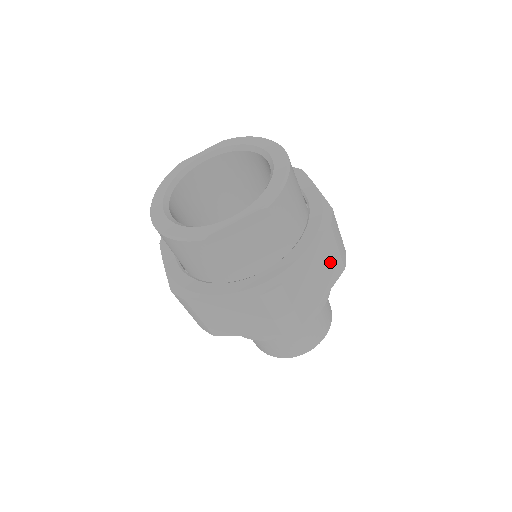
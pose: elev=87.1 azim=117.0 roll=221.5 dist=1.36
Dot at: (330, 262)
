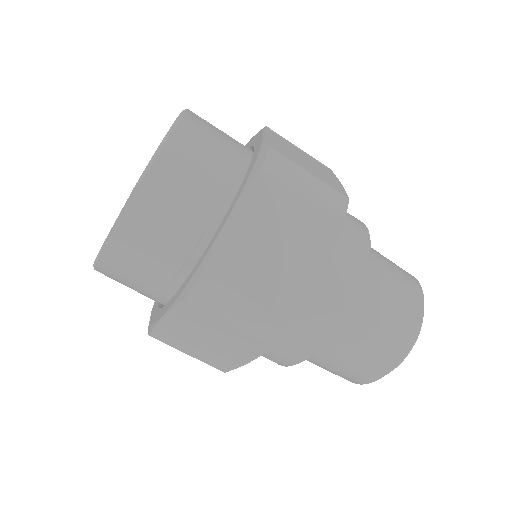
Dot at: (299, 219)
